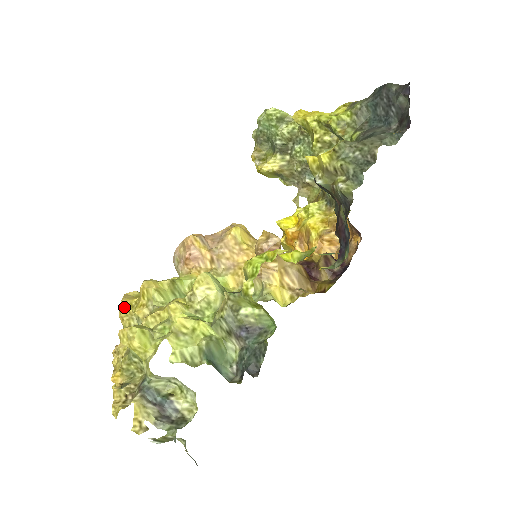
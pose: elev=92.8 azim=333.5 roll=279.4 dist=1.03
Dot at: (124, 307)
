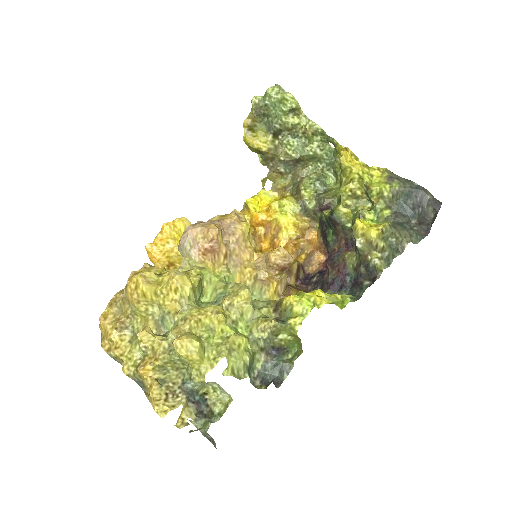
Dot at: (147, 294)
